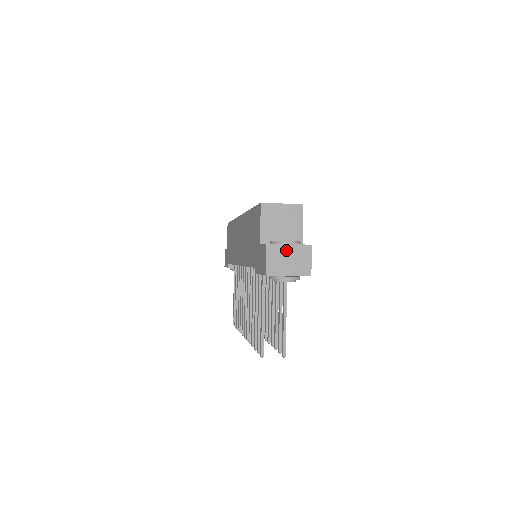
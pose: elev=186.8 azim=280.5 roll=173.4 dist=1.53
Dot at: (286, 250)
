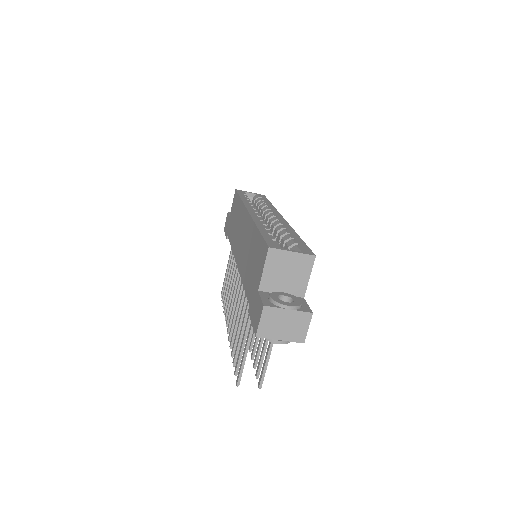
Dot at: (284, 315)
